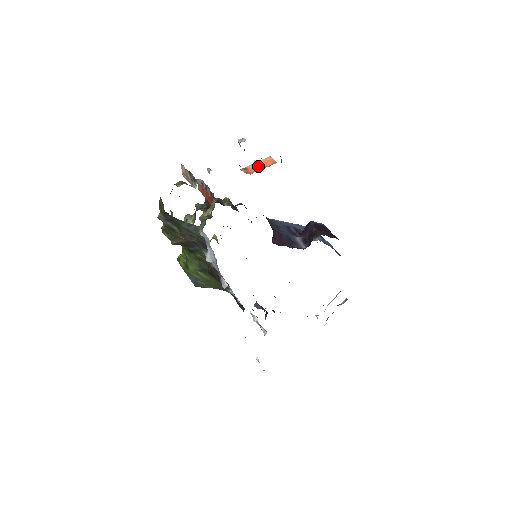
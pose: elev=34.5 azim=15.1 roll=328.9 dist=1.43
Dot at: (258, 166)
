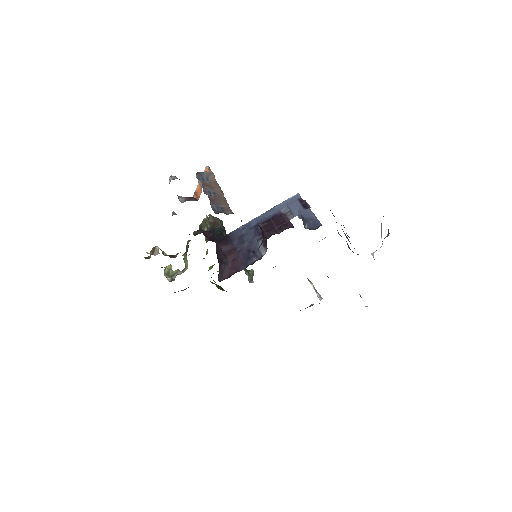
Dot at: (200, 186)
